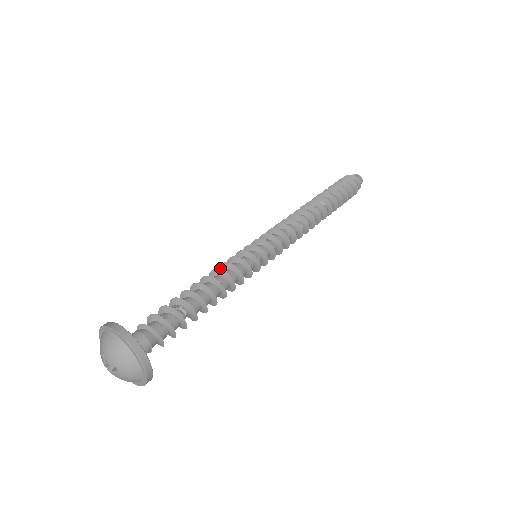
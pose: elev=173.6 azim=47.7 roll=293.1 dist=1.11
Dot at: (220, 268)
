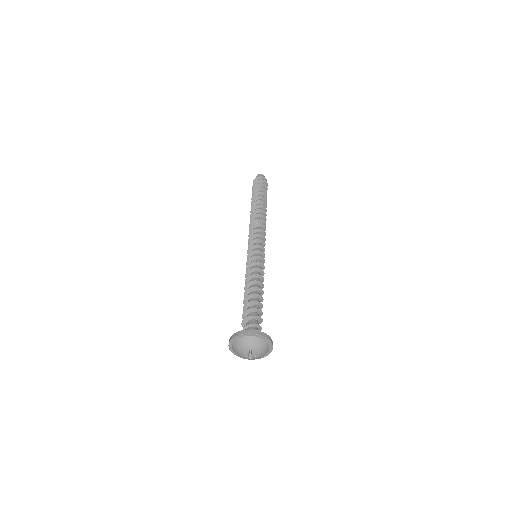
Dot at: (249, 271)
